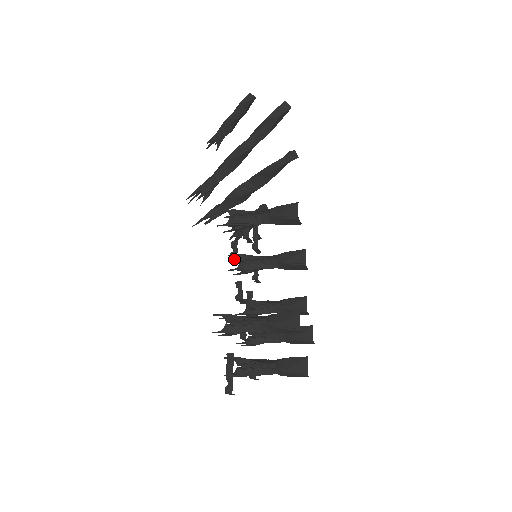
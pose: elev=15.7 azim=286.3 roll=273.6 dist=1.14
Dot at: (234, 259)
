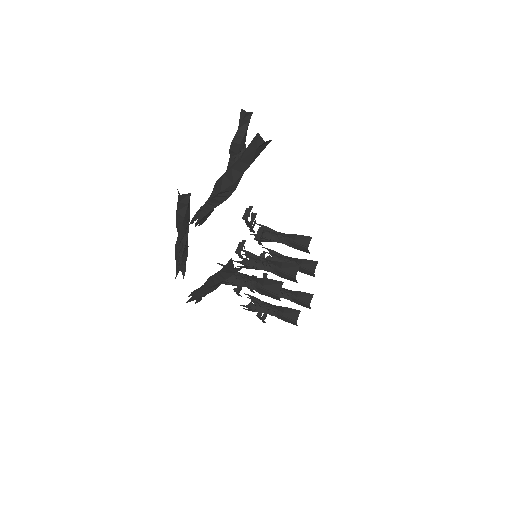
Dot at: occluded
